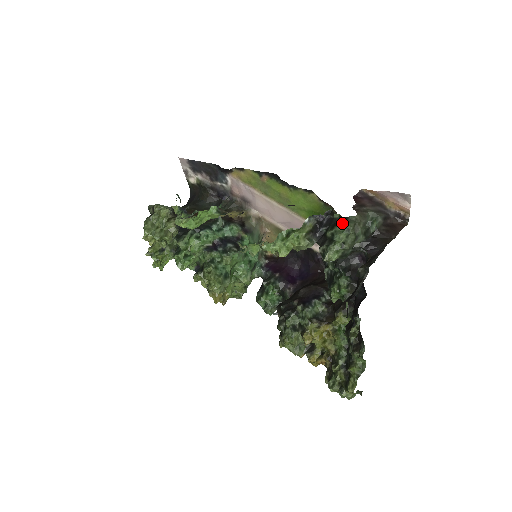
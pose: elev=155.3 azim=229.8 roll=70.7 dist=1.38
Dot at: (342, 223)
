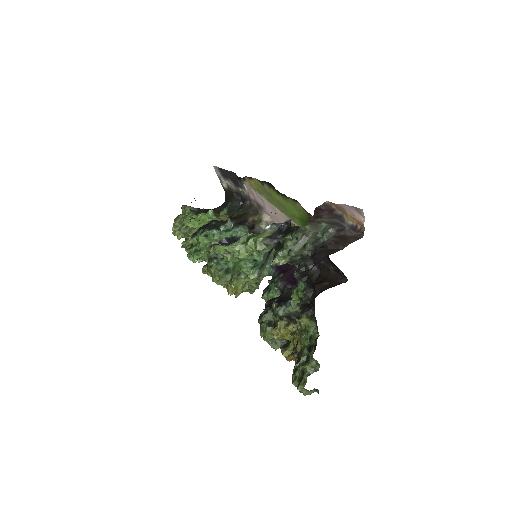
Dot at: (293, 232)
